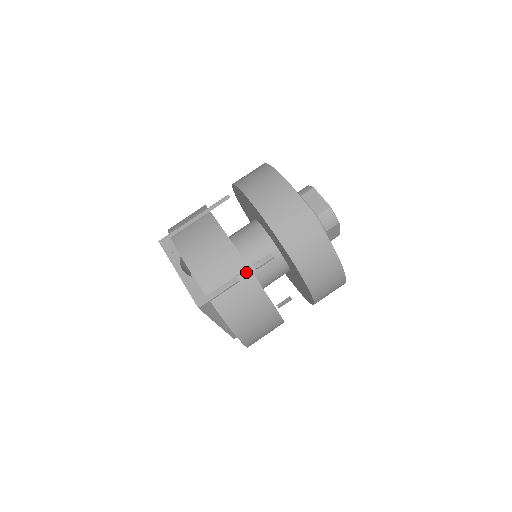
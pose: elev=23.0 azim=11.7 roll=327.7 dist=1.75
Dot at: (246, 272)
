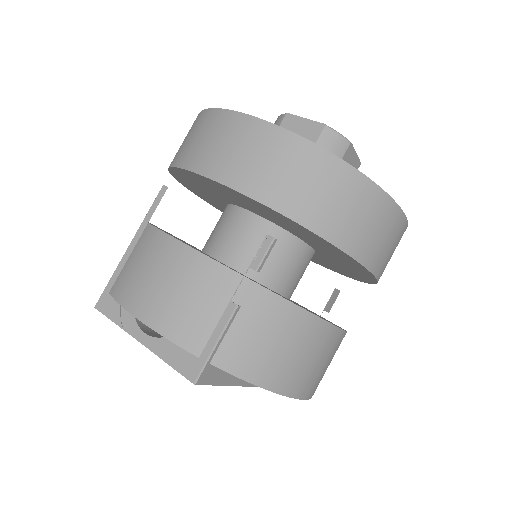
Dot at: (243, 286)
